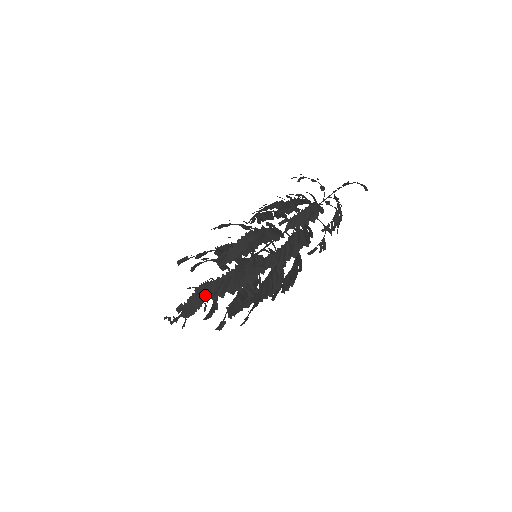
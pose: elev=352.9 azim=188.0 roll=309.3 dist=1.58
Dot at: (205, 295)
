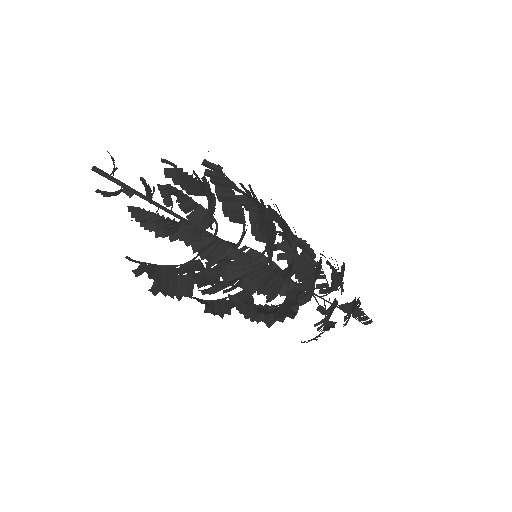
Dot at: (234, 187)
